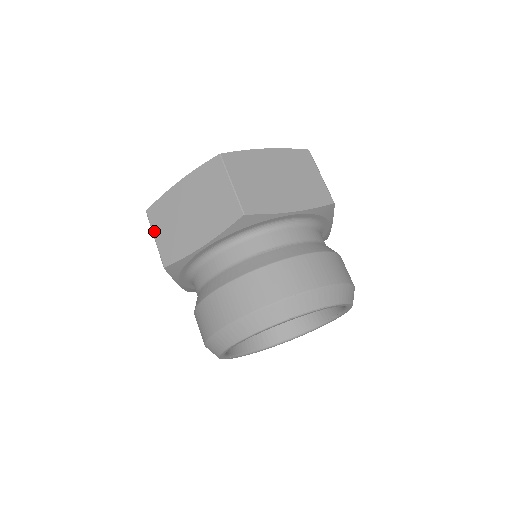
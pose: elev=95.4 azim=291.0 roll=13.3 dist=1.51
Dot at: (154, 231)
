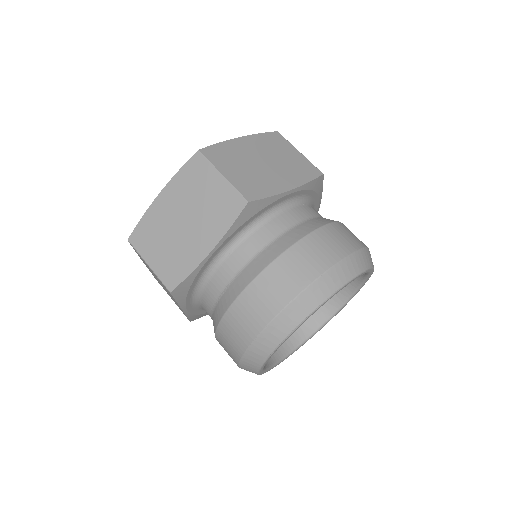
Dot at: occluded
